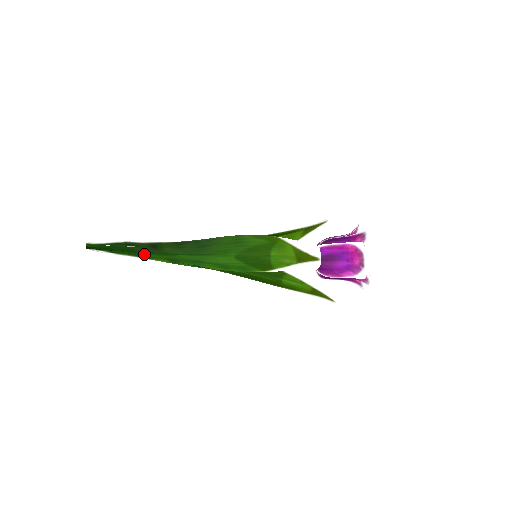
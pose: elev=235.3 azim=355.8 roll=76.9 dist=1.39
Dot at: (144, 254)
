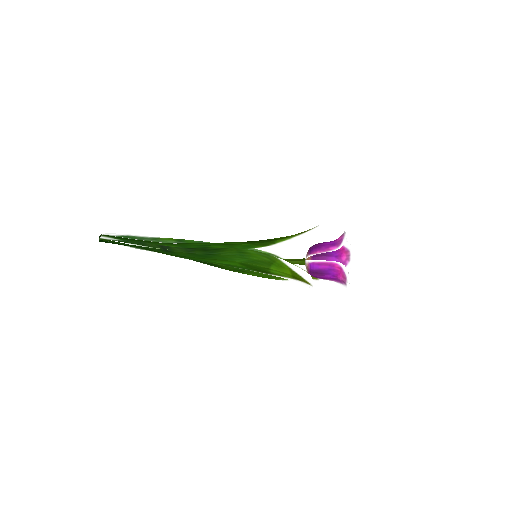
Dot at: occluded
